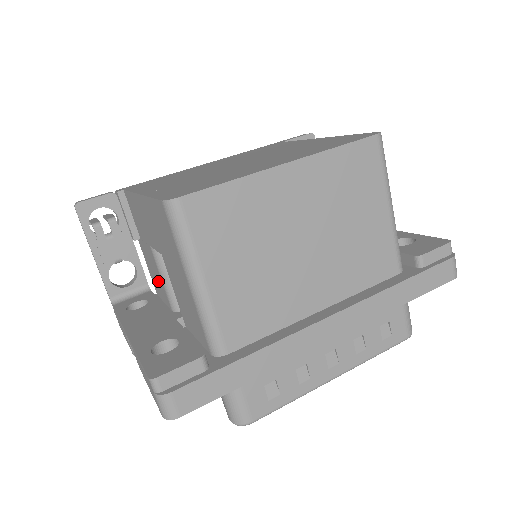
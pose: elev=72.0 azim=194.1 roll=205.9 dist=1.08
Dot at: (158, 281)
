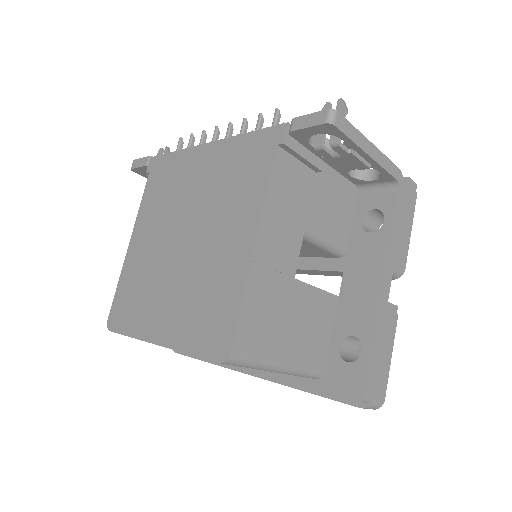
Dot at: occluded
